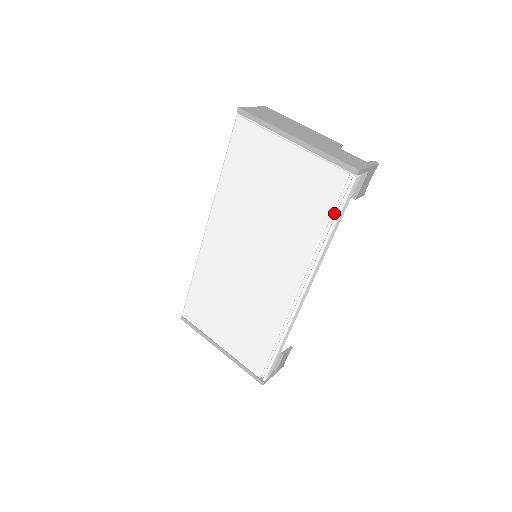
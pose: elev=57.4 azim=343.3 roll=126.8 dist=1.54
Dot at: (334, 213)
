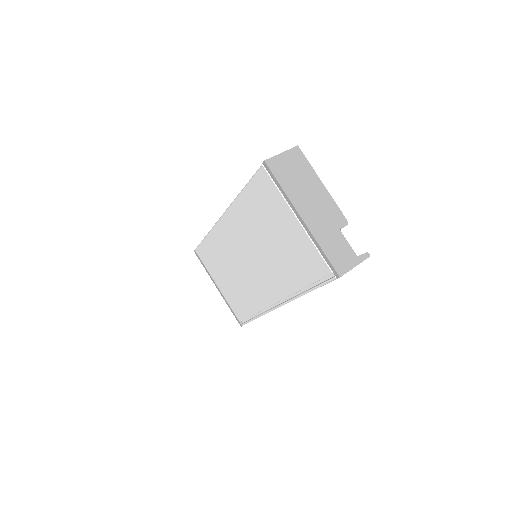
Dot at: (315, 283)
